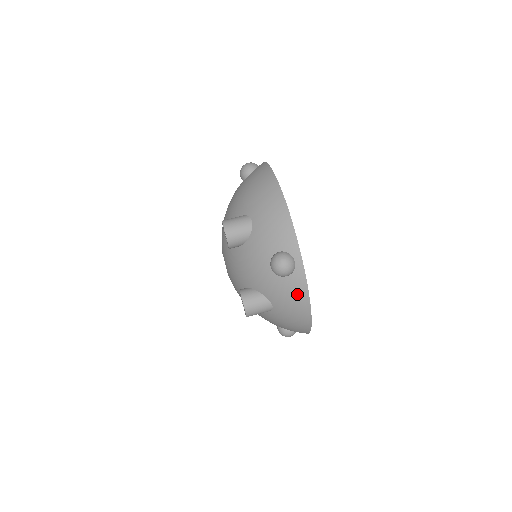
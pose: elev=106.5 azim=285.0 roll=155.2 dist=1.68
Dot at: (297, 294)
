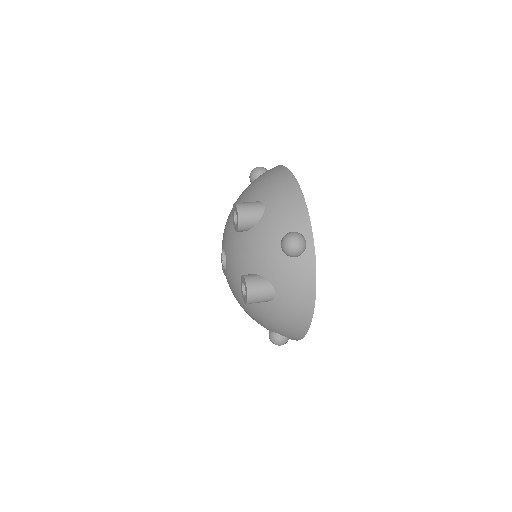
Dot at: (304, 277)
